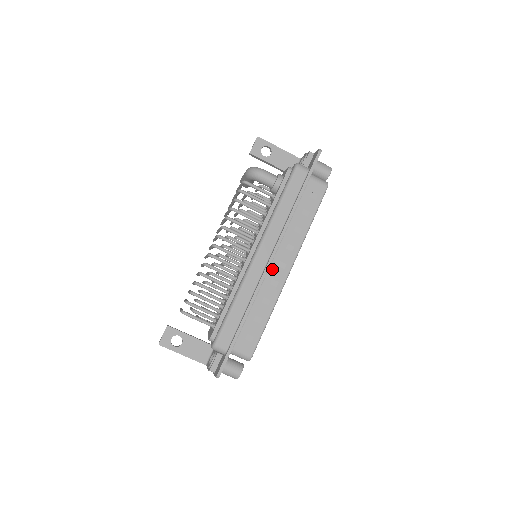
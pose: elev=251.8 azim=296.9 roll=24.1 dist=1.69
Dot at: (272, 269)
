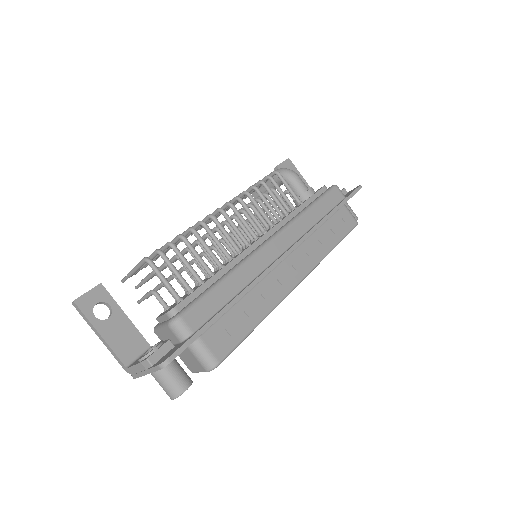
Dot at: (281, 268)
